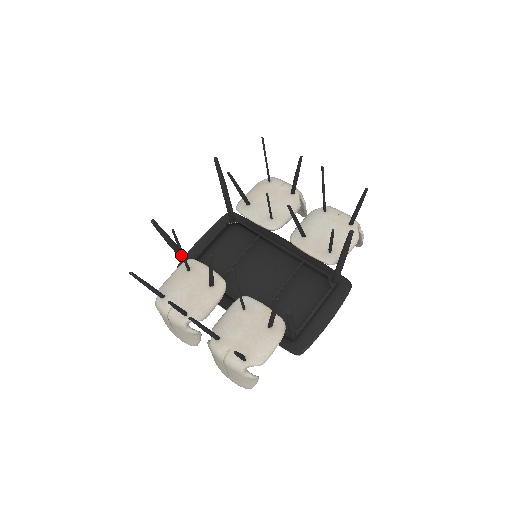
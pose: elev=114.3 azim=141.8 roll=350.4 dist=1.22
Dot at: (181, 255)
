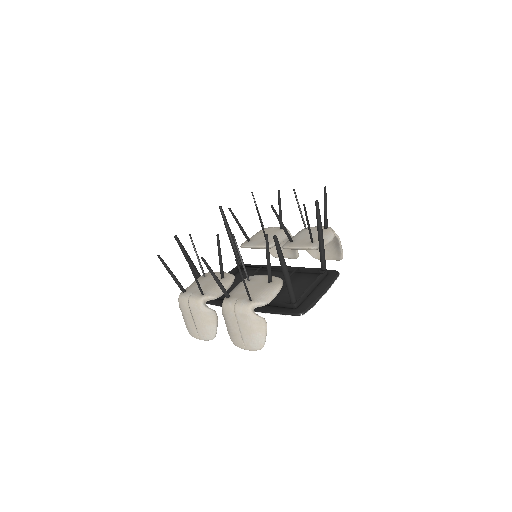
Dot at: occluded
